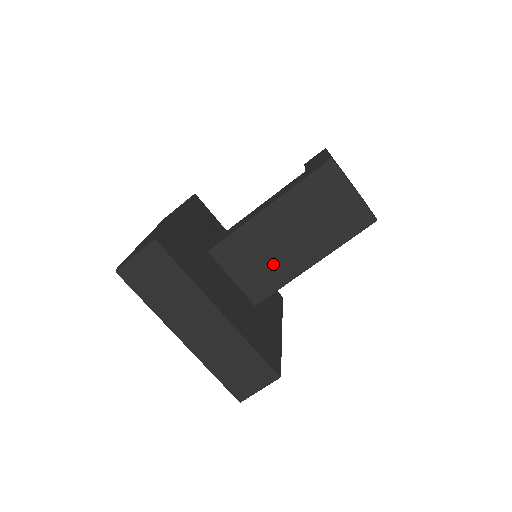
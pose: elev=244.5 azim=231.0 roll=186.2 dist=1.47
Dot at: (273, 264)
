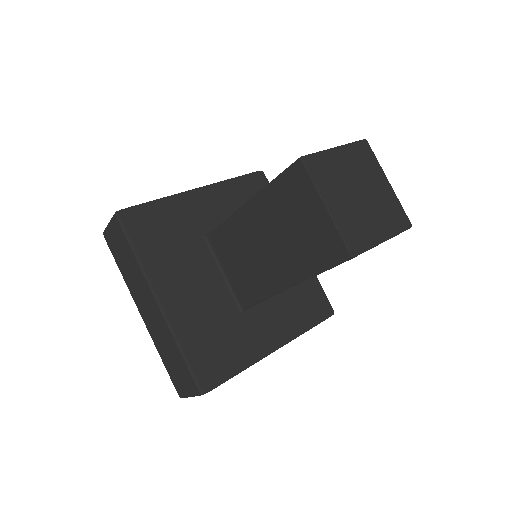
Dot at: (253, 271)
